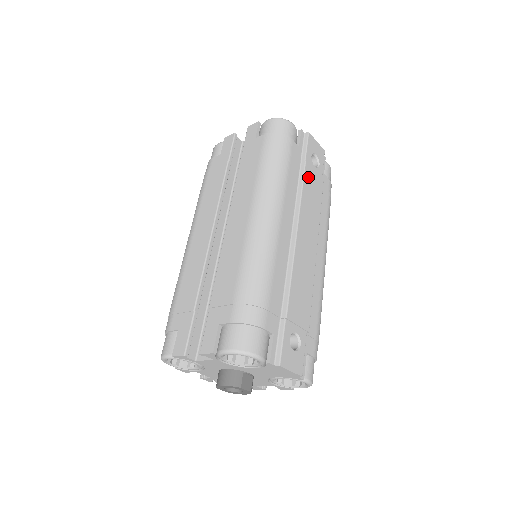
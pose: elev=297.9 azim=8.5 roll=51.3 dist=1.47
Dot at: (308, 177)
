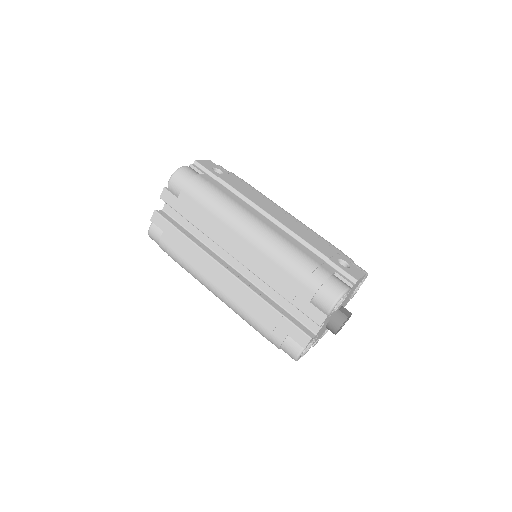
Dot at: (231, 183)
